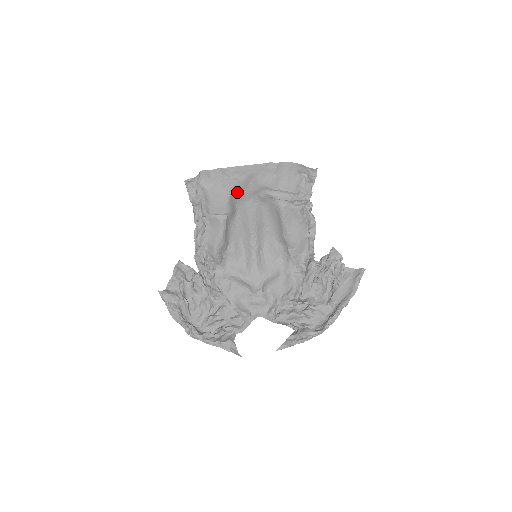
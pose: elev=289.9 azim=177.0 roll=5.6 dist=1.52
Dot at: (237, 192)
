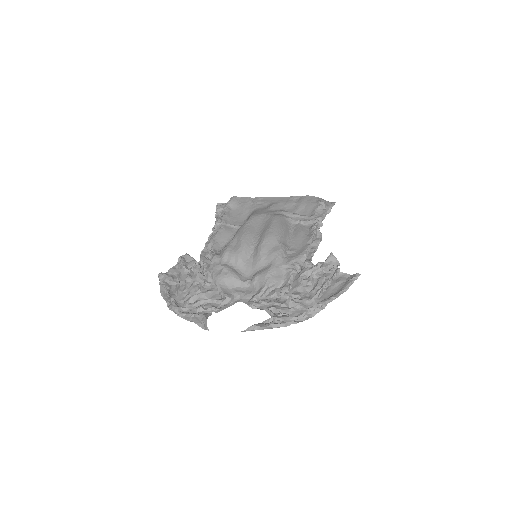
Dot at: (257, 211)
